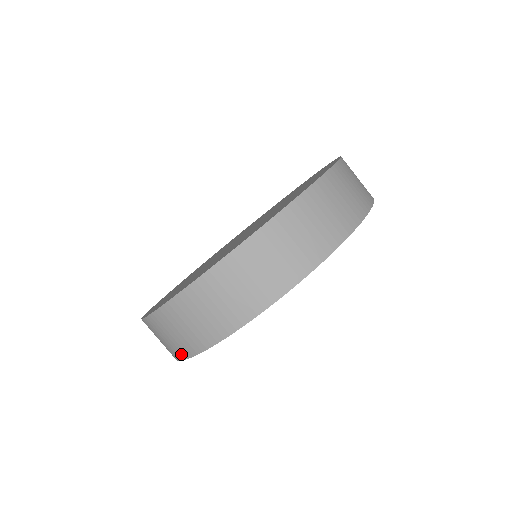
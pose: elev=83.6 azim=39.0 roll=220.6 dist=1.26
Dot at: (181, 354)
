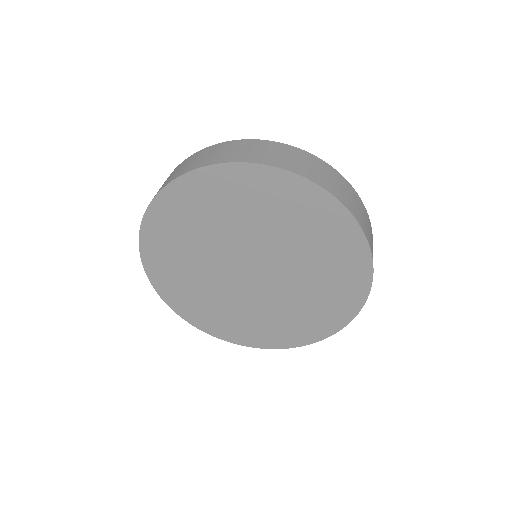
Dot at: occluded
